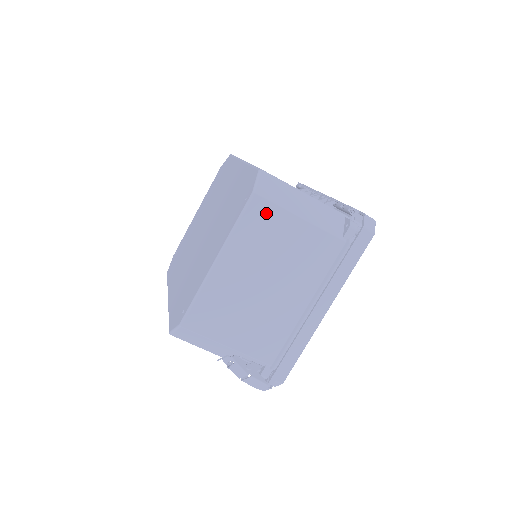
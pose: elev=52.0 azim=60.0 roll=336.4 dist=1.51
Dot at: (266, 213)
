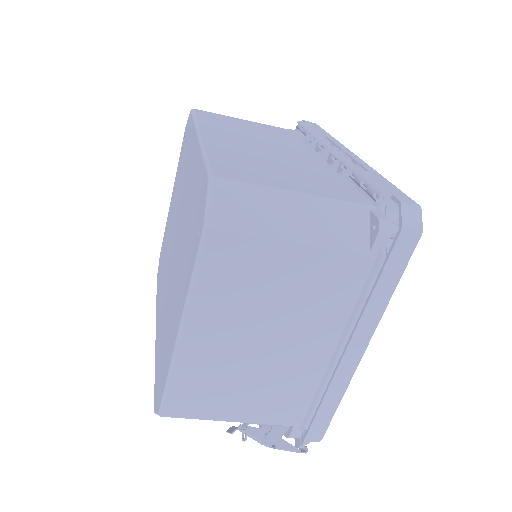
Dot at: (235, 251)
